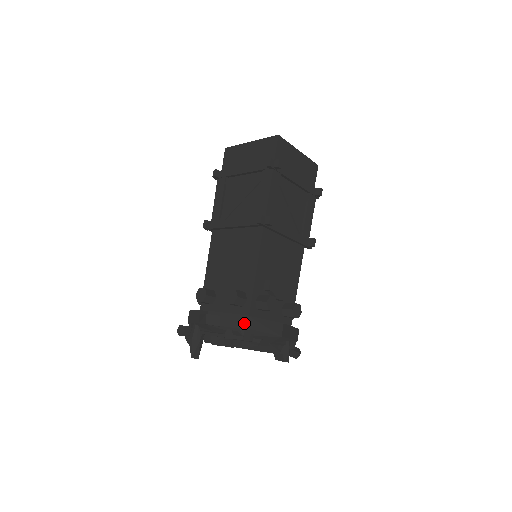
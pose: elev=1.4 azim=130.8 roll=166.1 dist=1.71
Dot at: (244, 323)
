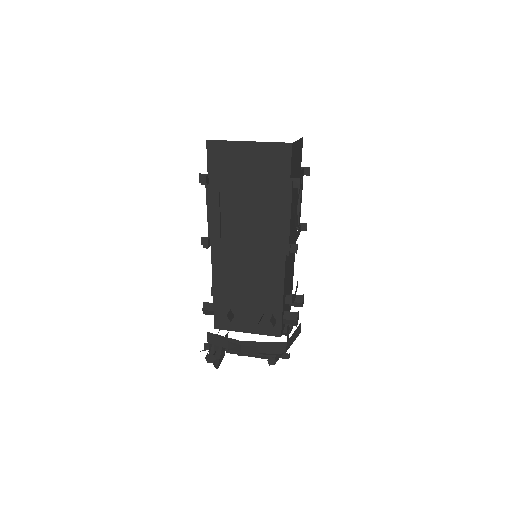
Dot at: (284, 349)
